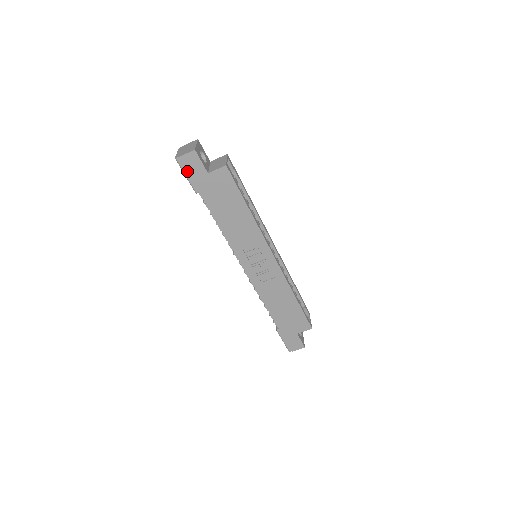
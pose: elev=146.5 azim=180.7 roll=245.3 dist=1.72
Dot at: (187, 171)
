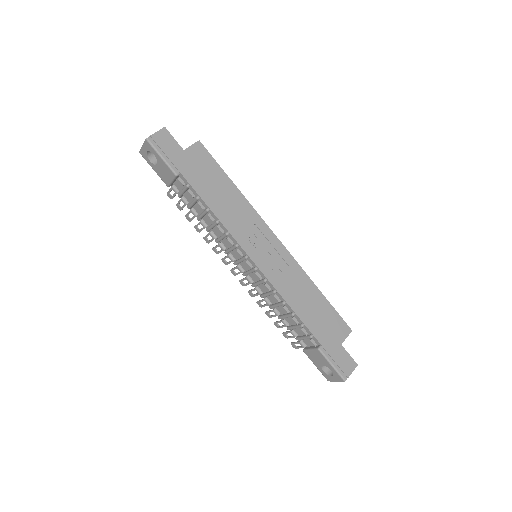
Dot at: (162, 150)
